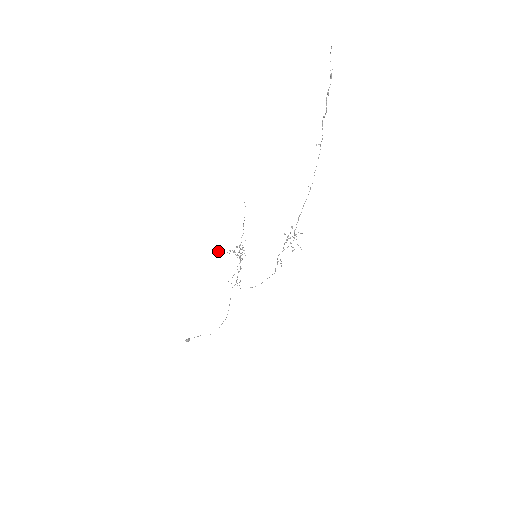
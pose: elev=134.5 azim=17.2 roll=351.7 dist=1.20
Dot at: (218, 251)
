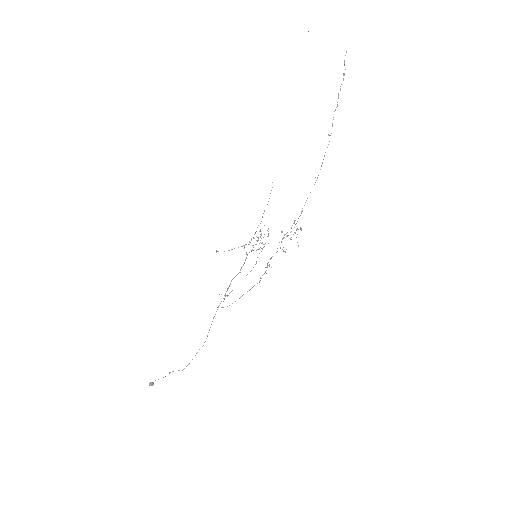
Dot at: occluded
